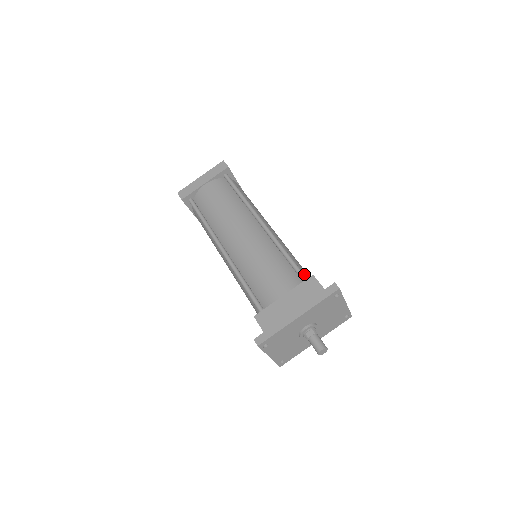
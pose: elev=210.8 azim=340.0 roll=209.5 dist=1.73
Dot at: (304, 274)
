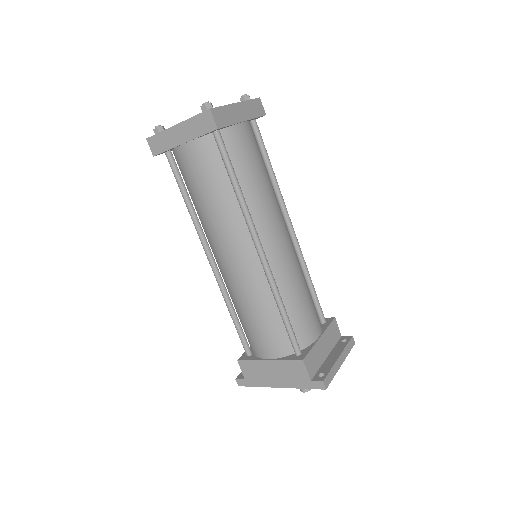
Dot at: (301, 329)
